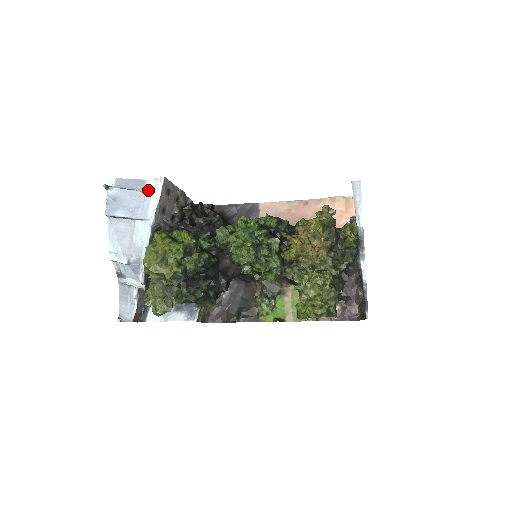
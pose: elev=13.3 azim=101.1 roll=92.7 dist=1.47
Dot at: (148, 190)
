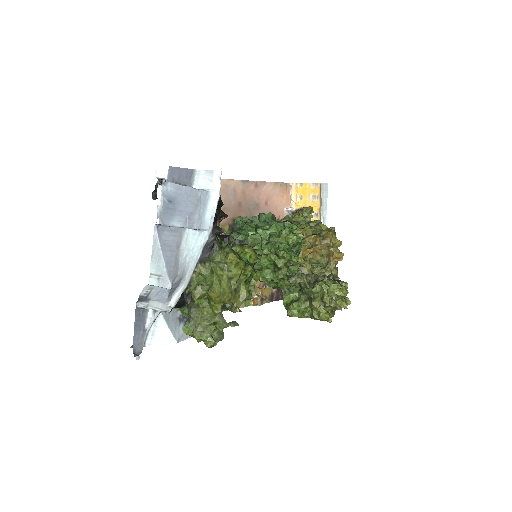
Dot at: (201, 187)
